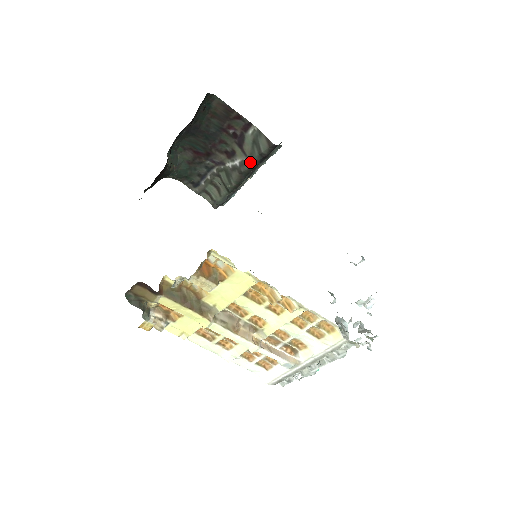
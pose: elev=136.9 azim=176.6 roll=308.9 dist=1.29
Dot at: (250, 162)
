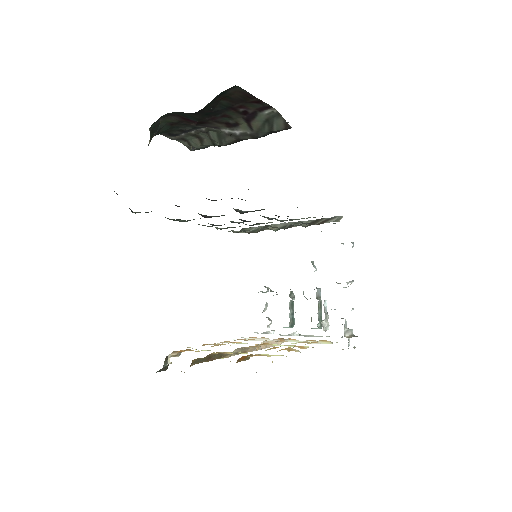
Dot at: (255, 135)
